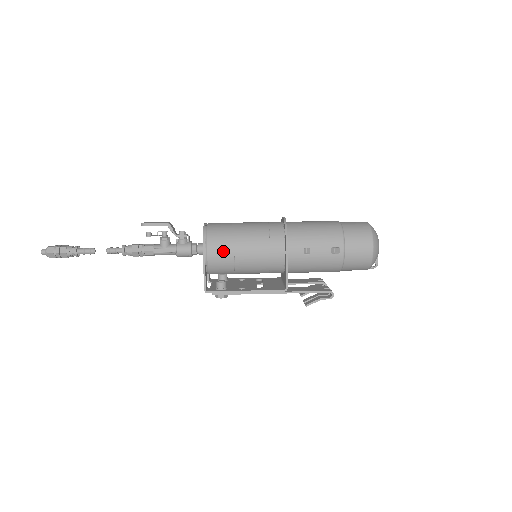
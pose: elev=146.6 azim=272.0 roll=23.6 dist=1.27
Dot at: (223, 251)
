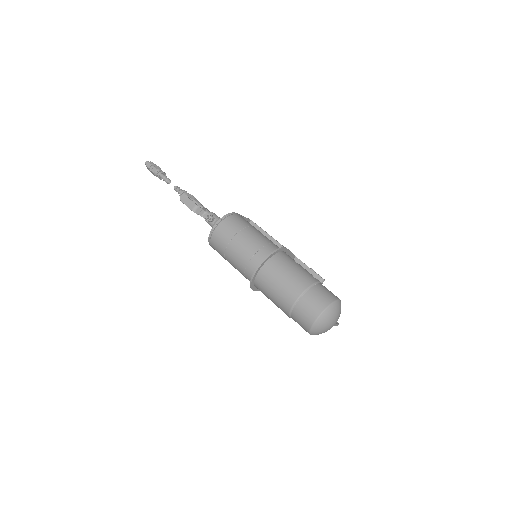
Dot at: occluded
